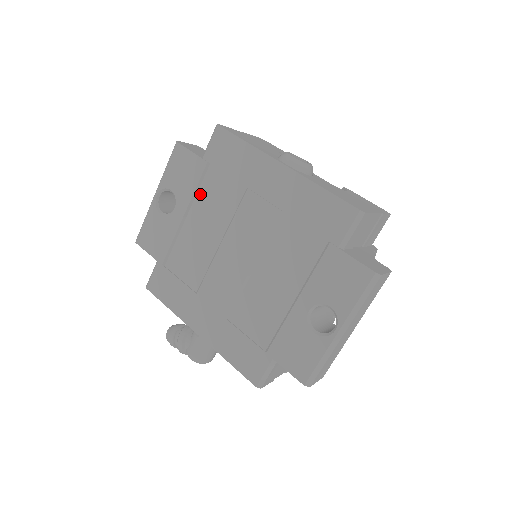
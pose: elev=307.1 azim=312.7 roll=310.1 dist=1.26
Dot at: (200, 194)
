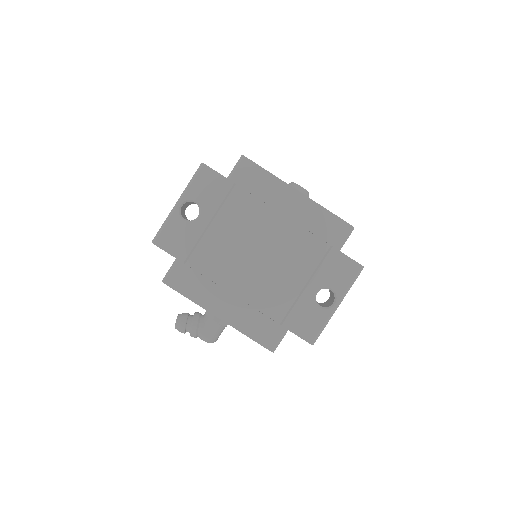
Dot at: (225, 207)
